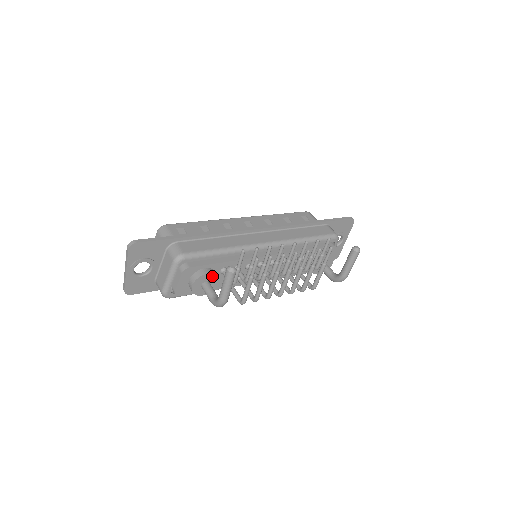
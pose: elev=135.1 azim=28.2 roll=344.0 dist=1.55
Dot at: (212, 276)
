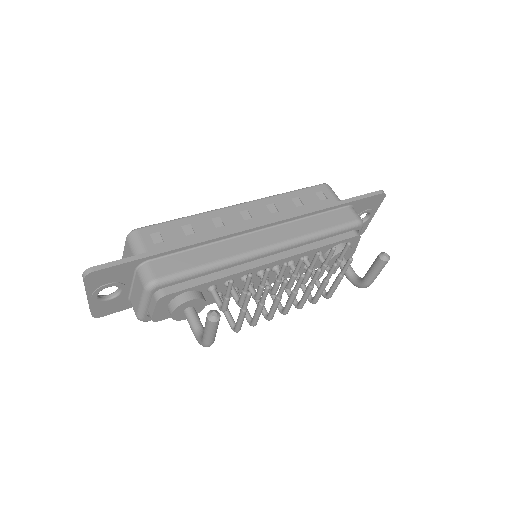
Dot at: (196, 301)
